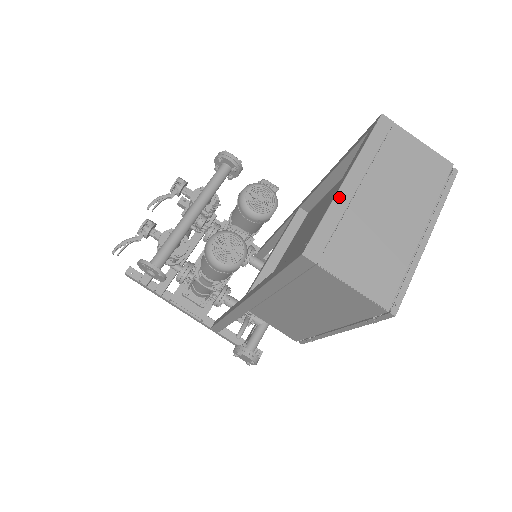
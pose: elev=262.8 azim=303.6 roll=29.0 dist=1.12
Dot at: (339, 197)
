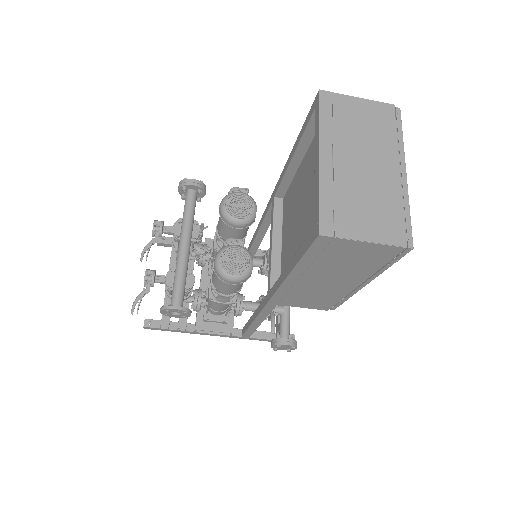
Dot at: (322, 175)
